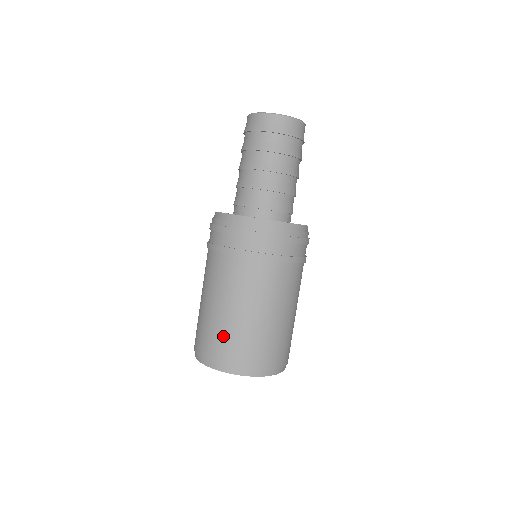
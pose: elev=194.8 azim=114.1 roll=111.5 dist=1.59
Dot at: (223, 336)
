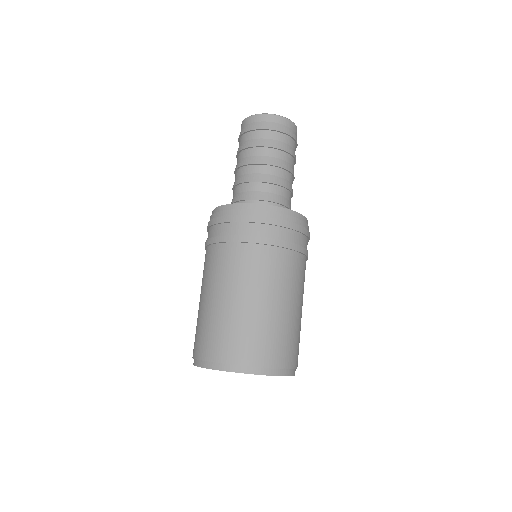
Dot at: (223, 329)
